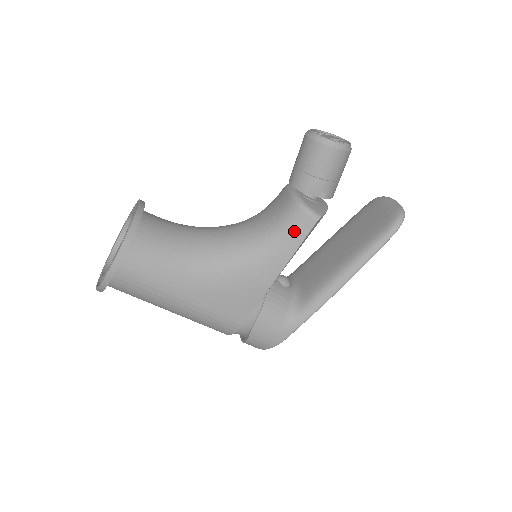
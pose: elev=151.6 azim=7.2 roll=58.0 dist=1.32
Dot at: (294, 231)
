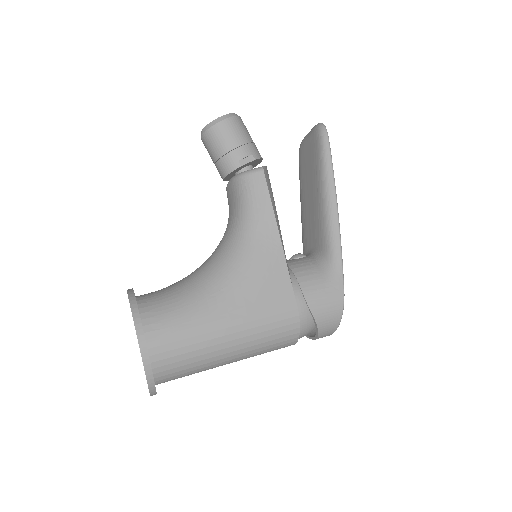
Dot at: (256, 195)
